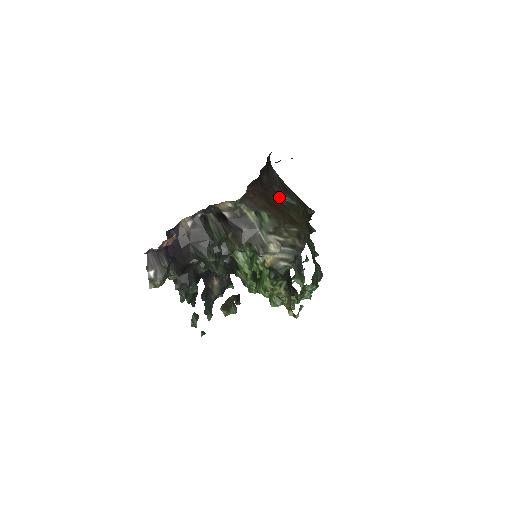
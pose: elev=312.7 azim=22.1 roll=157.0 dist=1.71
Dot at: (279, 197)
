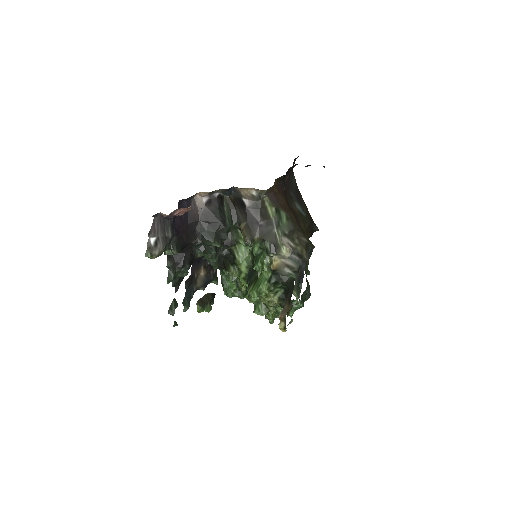
Dot at: (293, 203)
